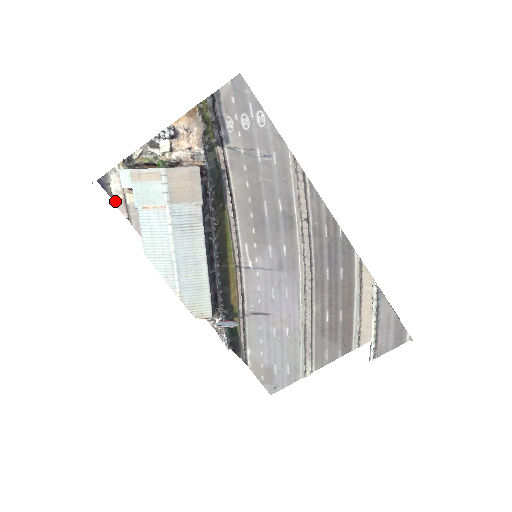
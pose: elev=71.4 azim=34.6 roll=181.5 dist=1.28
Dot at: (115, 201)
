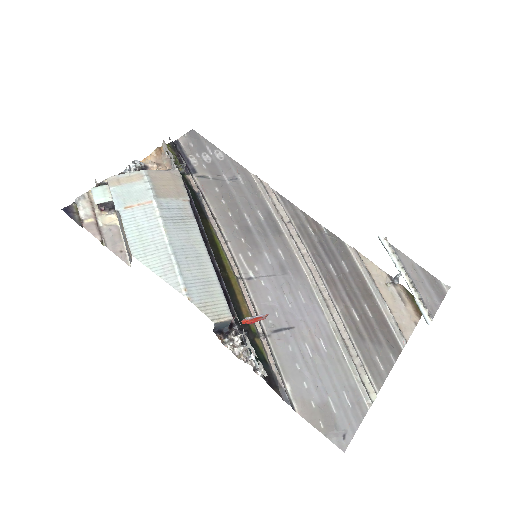
Dot at: (85, 225)
